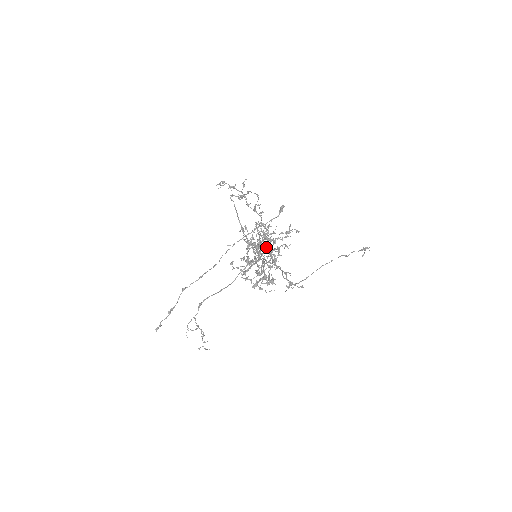
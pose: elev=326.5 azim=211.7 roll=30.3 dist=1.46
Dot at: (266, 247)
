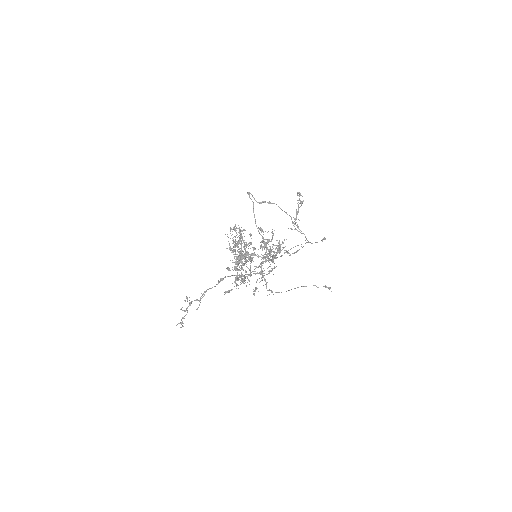
Dot at: occluded
